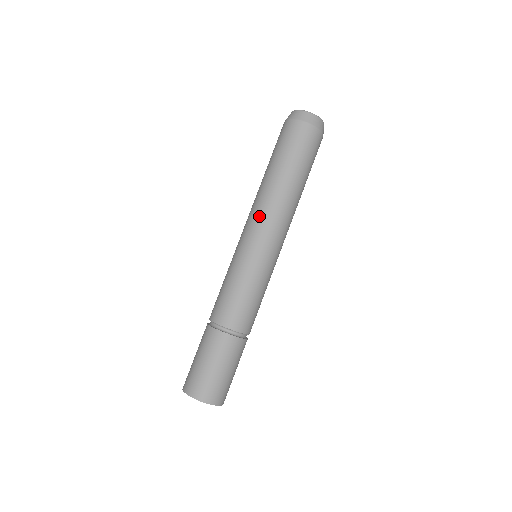
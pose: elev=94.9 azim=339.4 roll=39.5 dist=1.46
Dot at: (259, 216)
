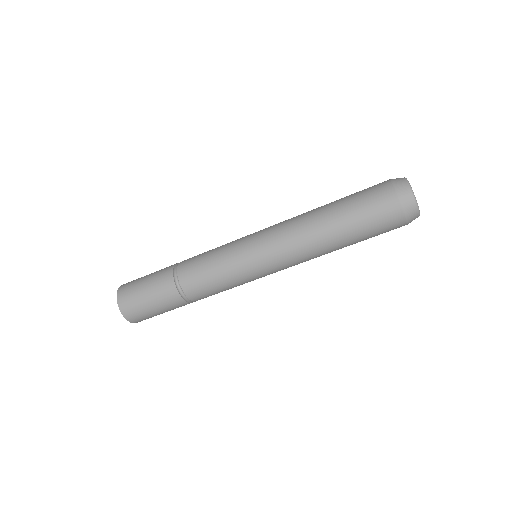
Dot at: (288, 248)
